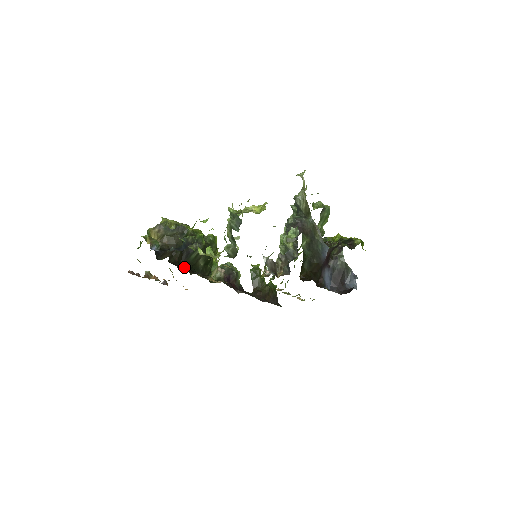
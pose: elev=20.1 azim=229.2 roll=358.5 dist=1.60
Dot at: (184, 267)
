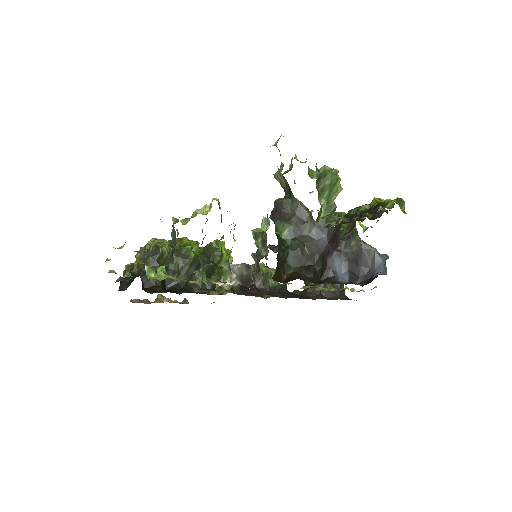
Dot at: (174, 287)
